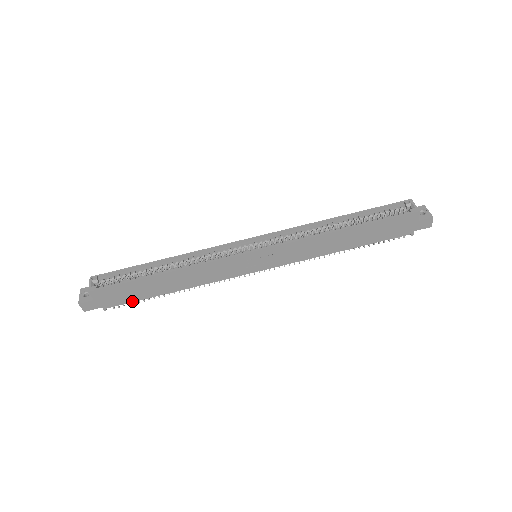
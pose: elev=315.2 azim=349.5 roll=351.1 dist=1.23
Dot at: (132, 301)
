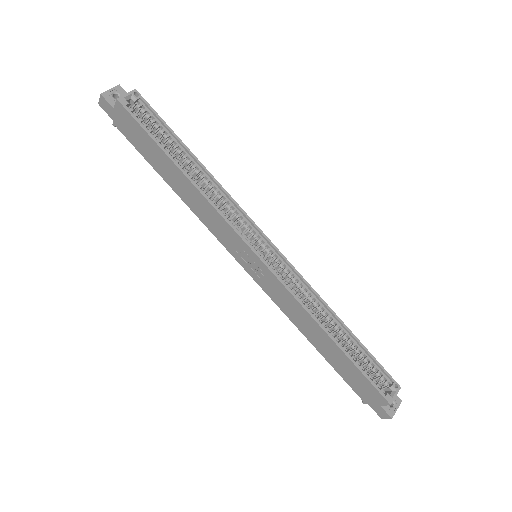
Dot at: (138, 149)
